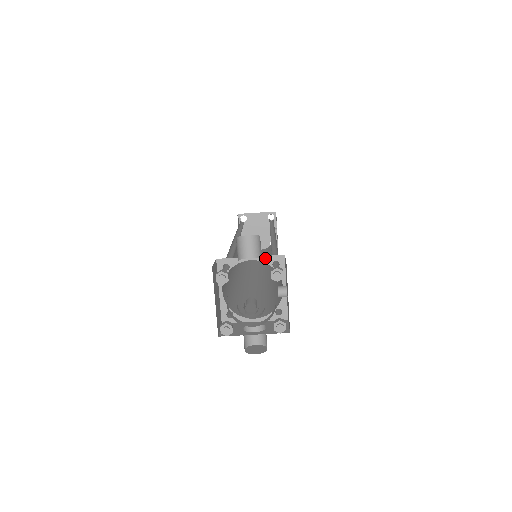
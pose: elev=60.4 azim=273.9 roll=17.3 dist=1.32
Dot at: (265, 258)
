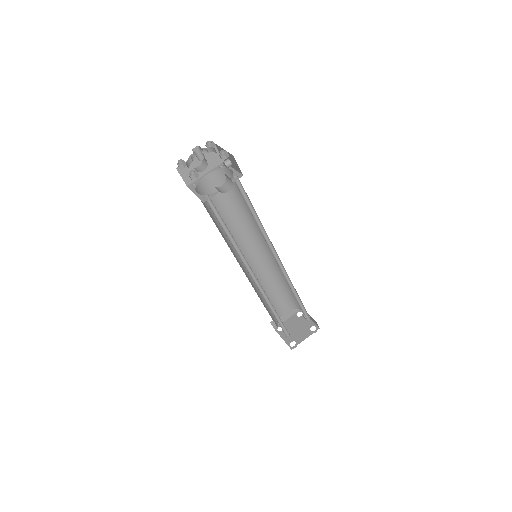
Dot at: (214, 169)
